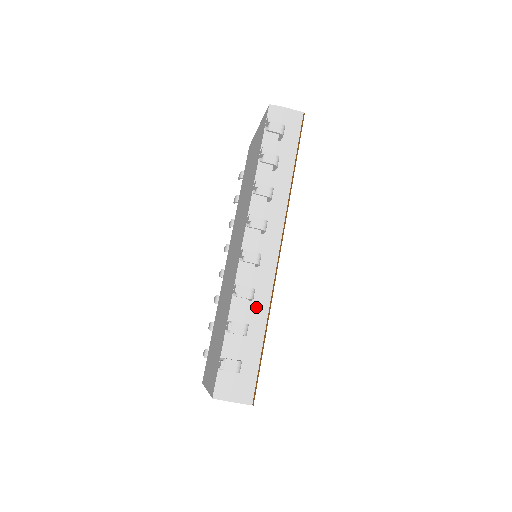
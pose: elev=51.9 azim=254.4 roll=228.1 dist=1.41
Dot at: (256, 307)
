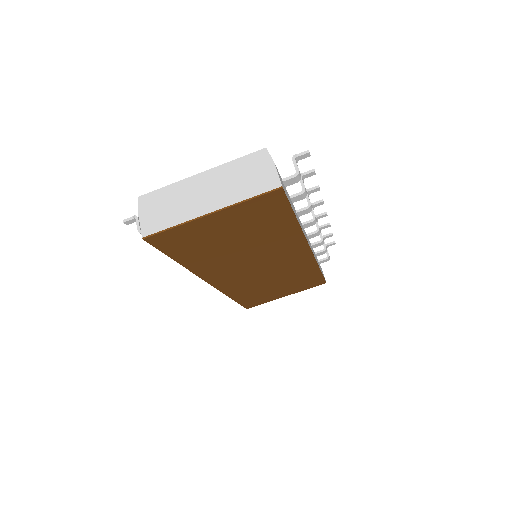
Dot at: (297, 216)
